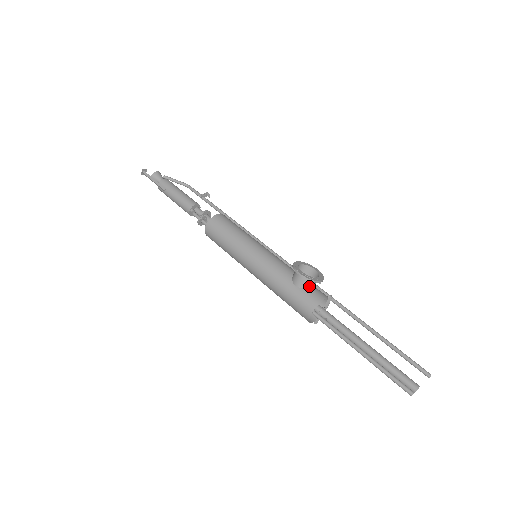
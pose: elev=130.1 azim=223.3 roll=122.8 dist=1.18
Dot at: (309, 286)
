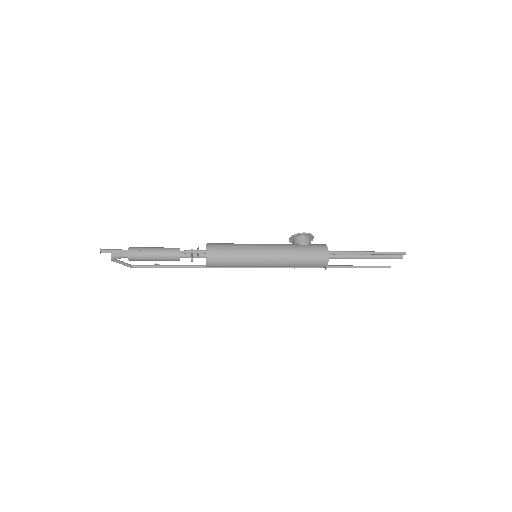
Dot at: (310, 243)
